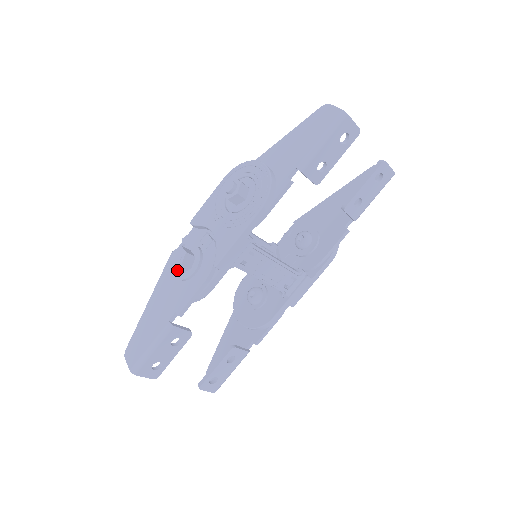
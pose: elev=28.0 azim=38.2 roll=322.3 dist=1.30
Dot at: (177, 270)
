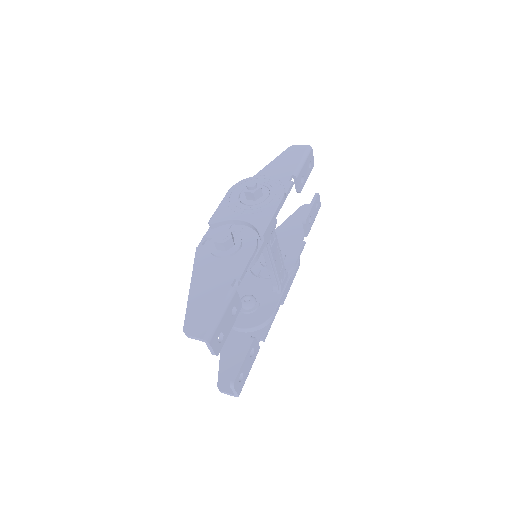
Dot at: (224, 246)
